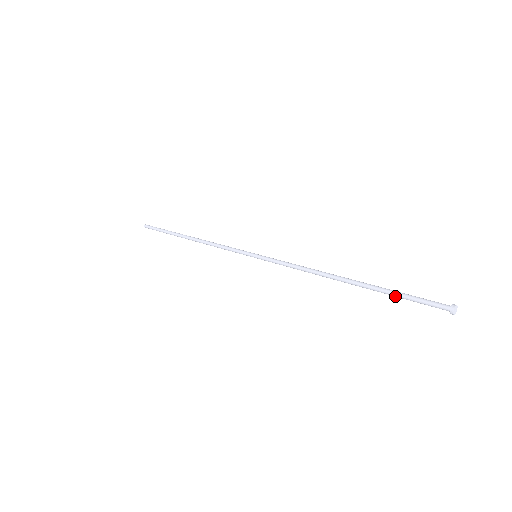
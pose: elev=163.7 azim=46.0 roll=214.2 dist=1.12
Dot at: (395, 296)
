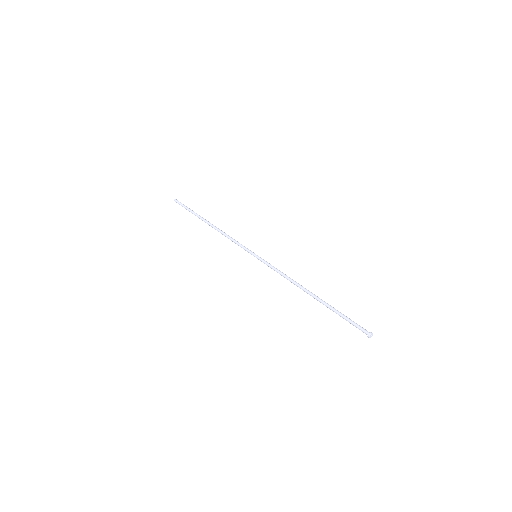
Dot at: occluded
